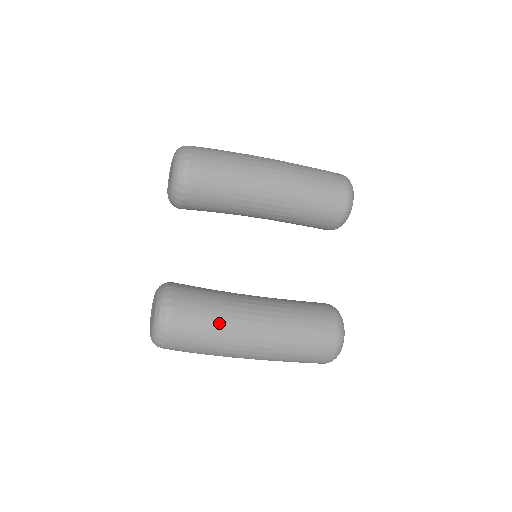
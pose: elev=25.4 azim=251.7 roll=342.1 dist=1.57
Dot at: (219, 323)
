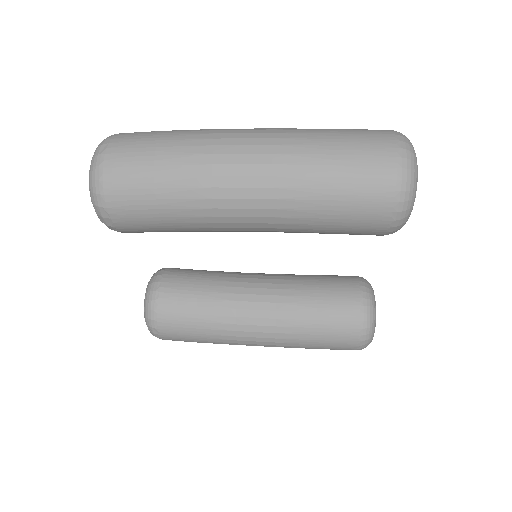
Dot at: (211, 339)
